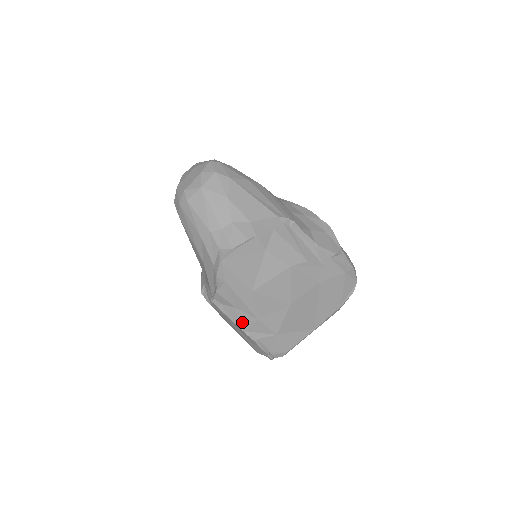
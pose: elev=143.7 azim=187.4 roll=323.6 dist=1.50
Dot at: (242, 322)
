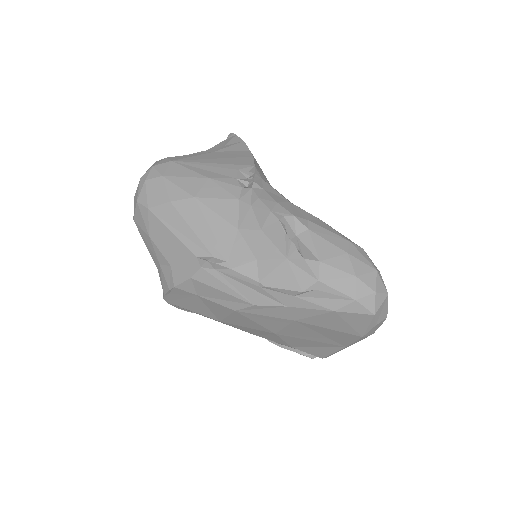
Dot at: occluded
